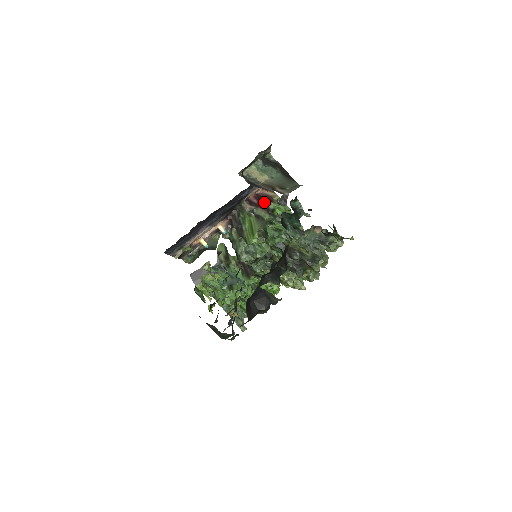
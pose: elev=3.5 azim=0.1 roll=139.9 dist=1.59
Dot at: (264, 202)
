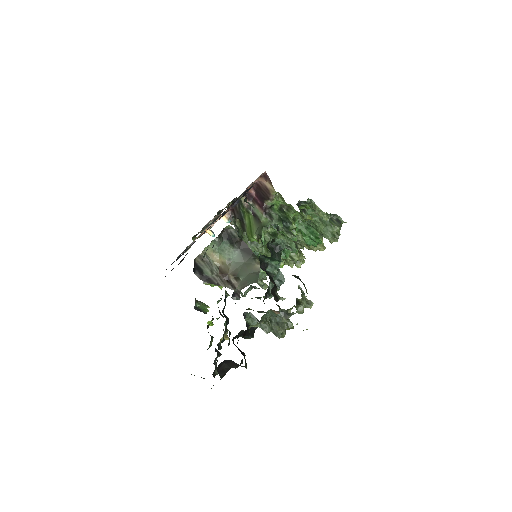
Dot at: (261, 198)
